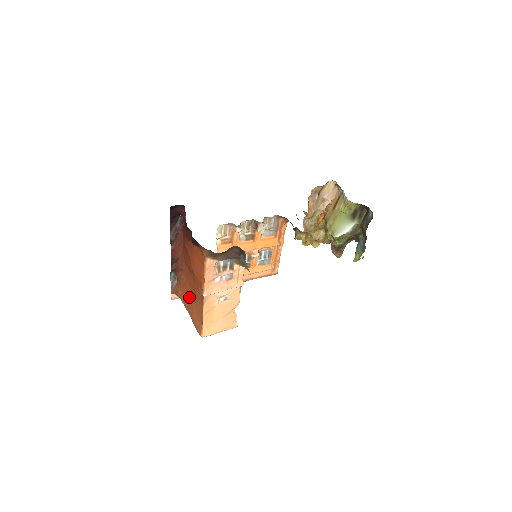
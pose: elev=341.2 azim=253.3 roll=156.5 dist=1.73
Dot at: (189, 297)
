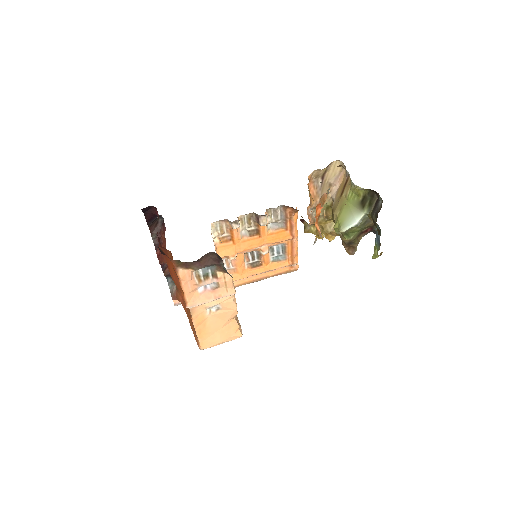
Dot at: occluded
